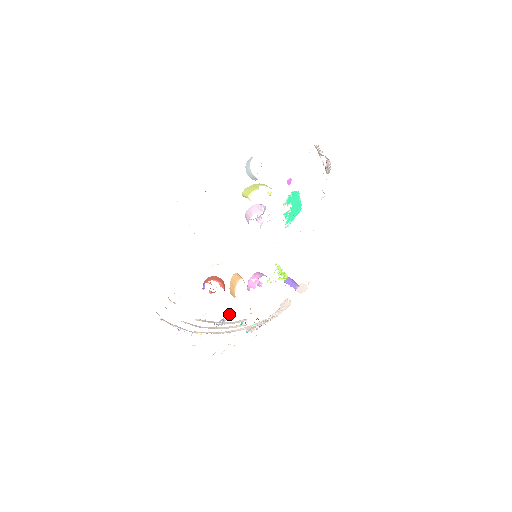
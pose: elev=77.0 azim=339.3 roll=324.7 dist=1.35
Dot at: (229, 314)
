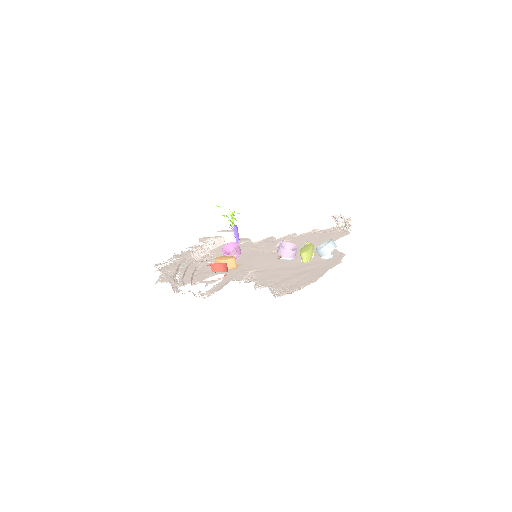
Dot at: (205, 272)
